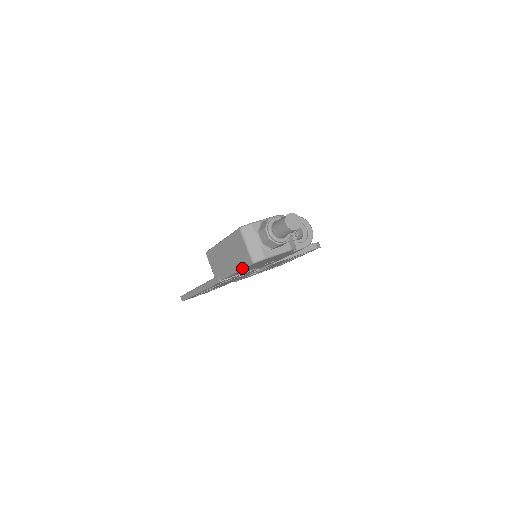
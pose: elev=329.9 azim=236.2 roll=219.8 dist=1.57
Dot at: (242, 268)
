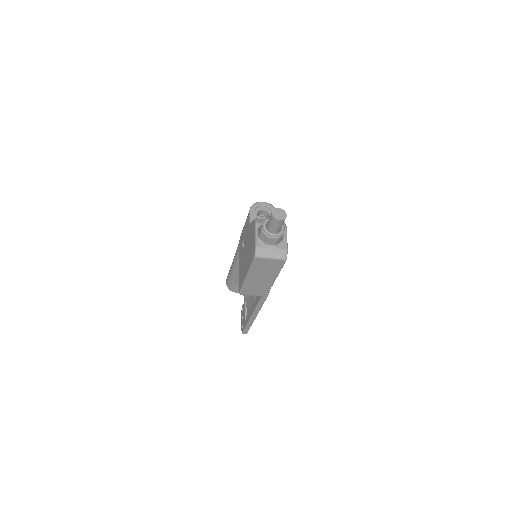
Dot at: (280, 270)
